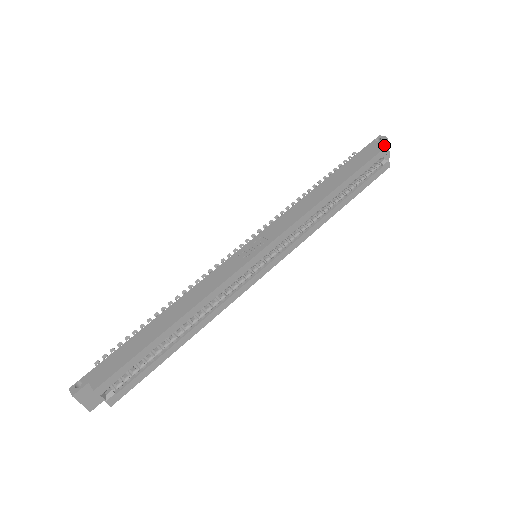
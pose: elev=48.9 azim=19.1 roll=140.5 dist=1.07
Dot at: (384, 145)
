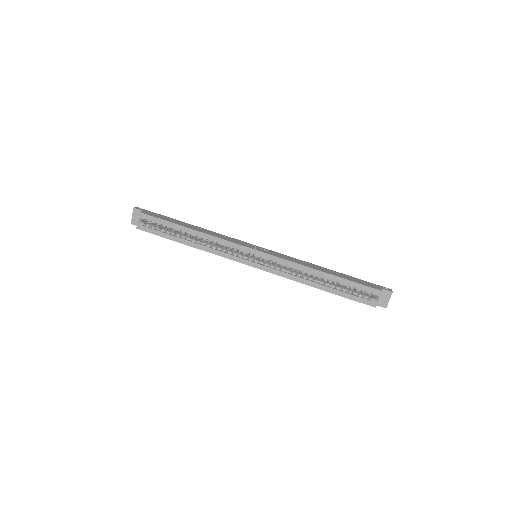
Dot at: (387, 295)
